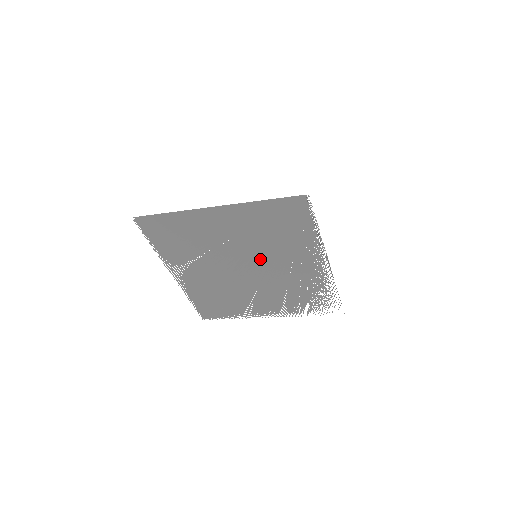
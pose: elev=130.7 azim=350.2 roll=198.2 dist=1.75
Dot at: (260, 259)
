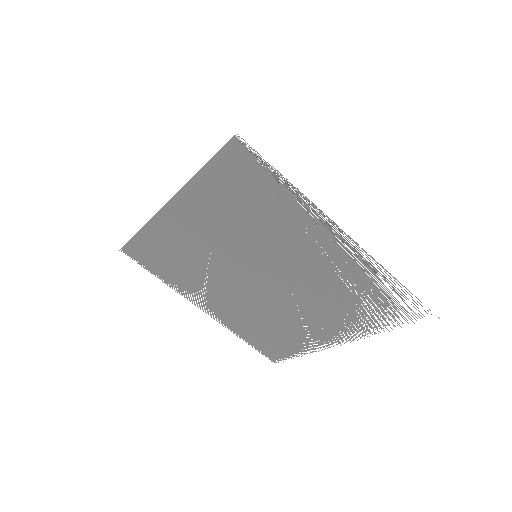
Dot at: (264, 259)
